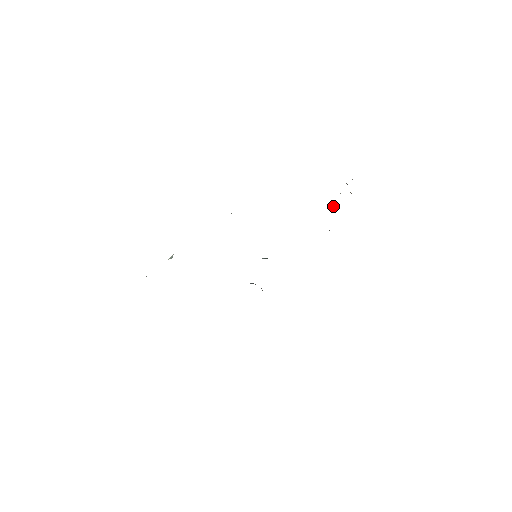
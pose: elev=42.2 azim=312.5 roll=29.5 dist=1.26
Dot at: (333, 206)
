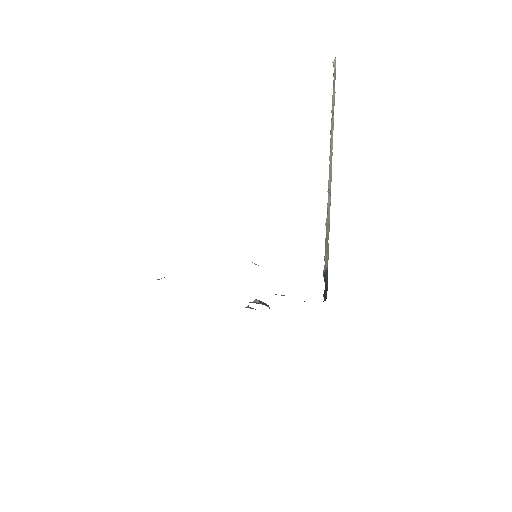
Dot at: occluded
